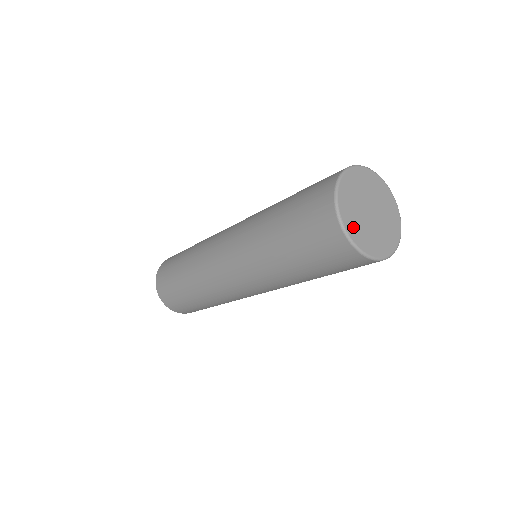
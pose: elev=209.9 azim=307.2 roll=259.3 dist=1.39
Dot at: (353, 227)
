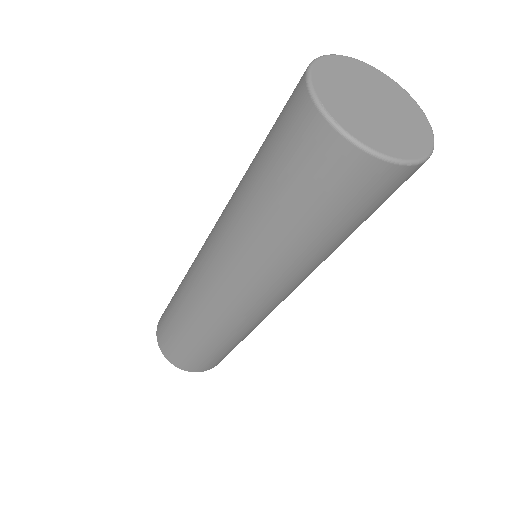
Dot at: (346, 117)
